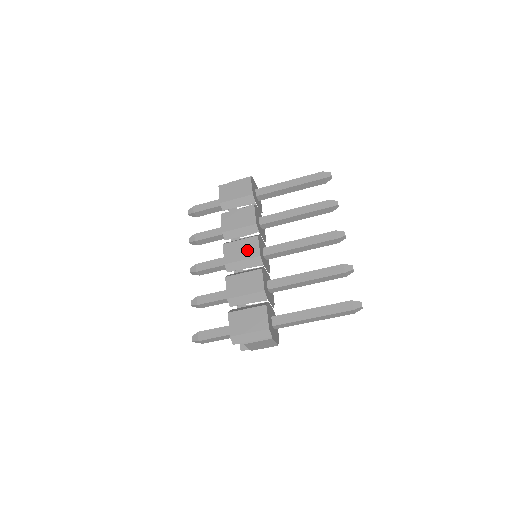
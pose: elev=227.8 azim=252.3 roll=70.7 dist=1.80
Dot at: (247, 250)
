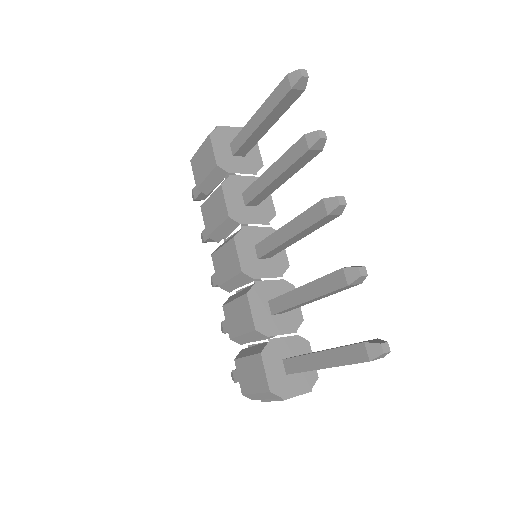
Dot at: (229, 263)
